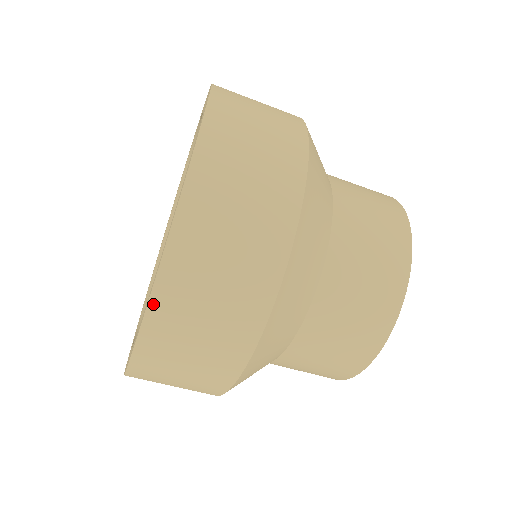
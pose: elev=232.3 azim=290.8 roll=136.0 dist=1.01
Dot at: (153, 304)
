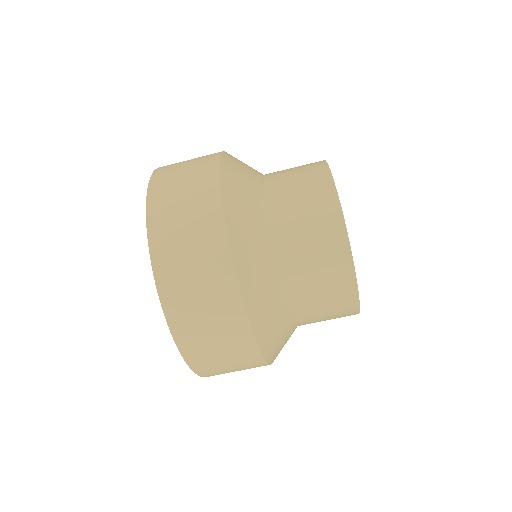
Dot at: occluded
